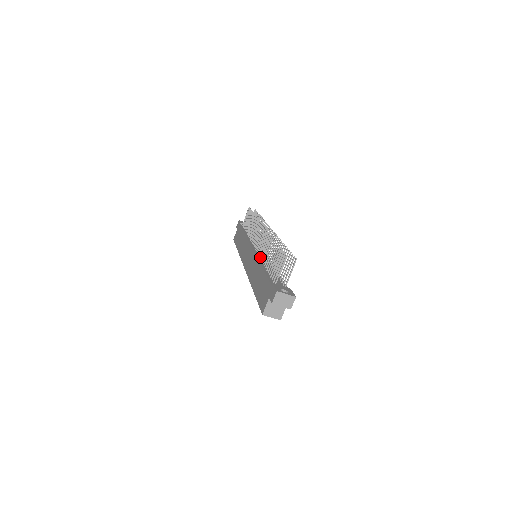
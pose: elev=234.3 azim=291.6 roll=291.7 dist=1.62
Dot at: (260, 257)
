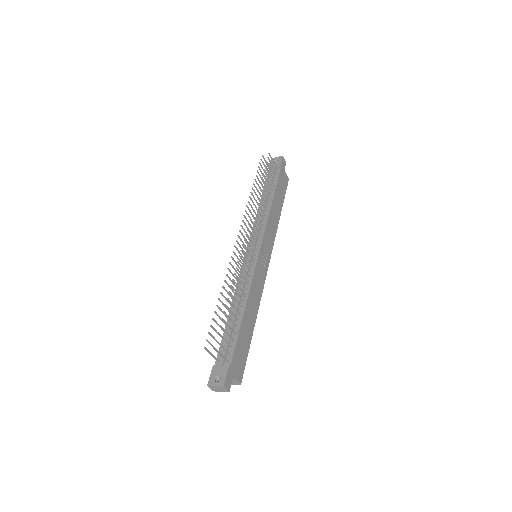
Dot at: (239, 284)
